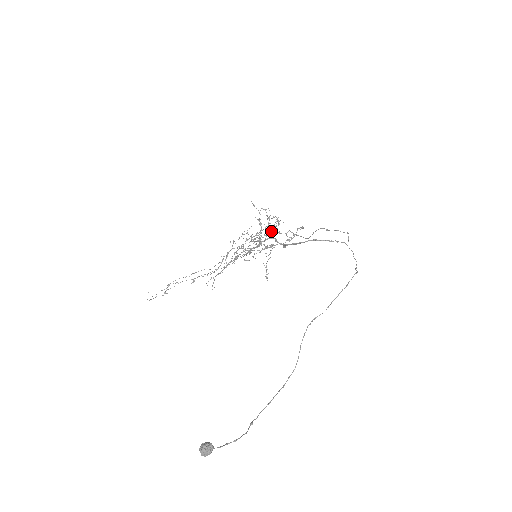
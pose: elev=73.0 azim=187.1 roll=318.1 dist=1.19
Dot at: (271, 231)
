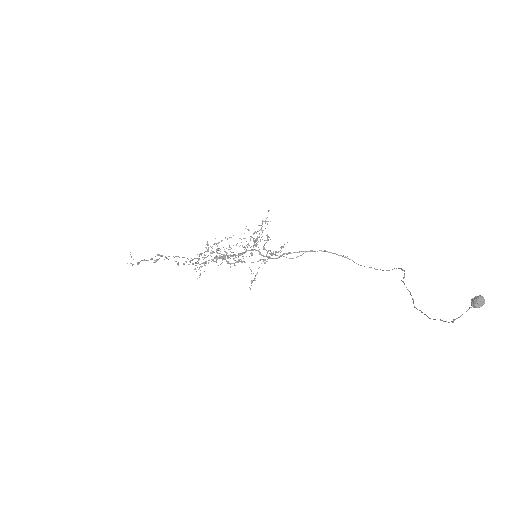
Dot at: occluded
